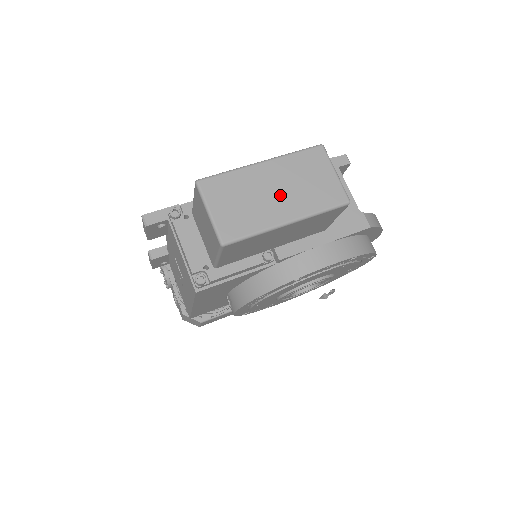
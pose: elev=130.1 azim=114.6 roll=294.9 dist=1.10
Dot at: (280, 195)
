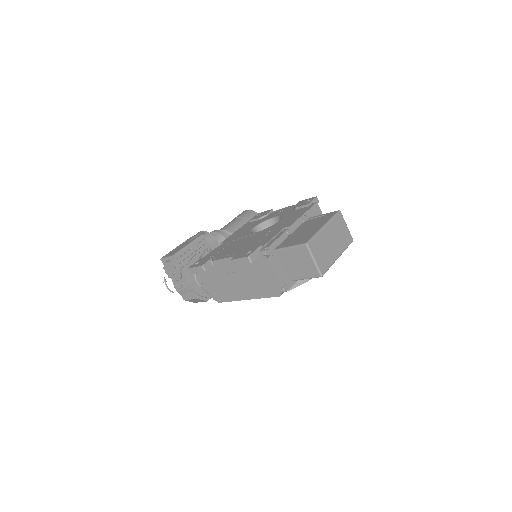
Dot at: (334, 244)
